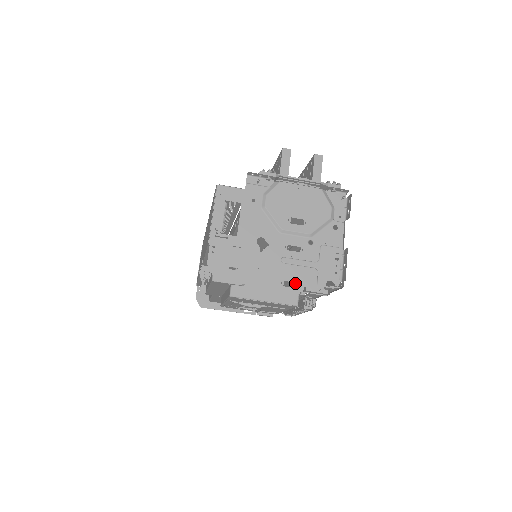
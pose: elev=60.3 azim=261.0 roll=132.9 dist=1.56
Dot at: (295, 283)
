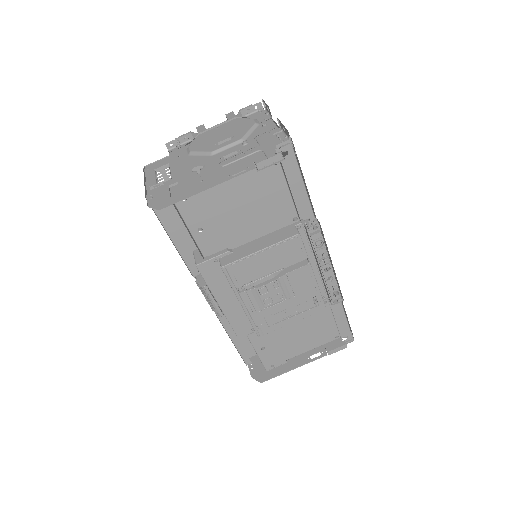
Dot at: (264, 195)
